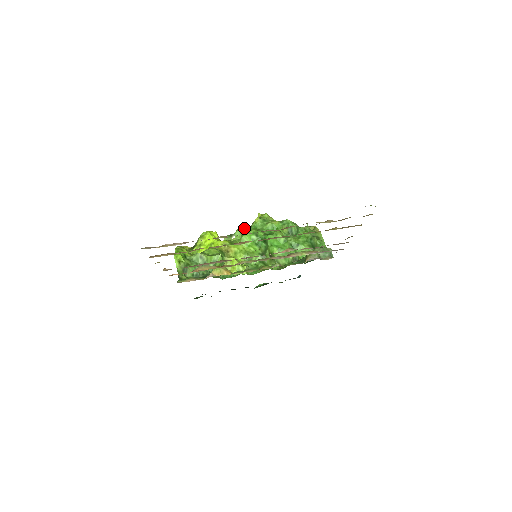
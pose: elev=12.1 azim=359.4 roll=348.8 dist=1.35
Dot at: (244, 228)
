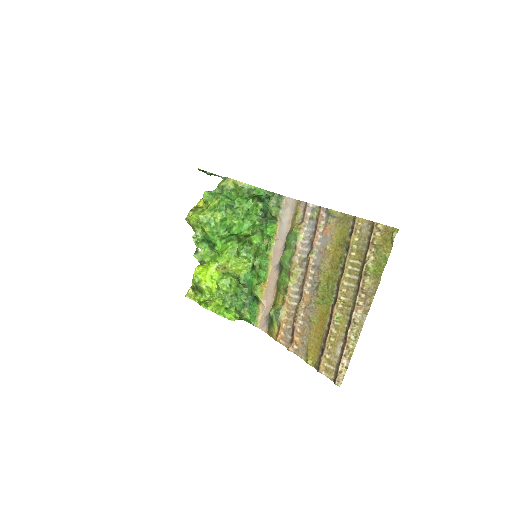
Dot at: (196, 238)
